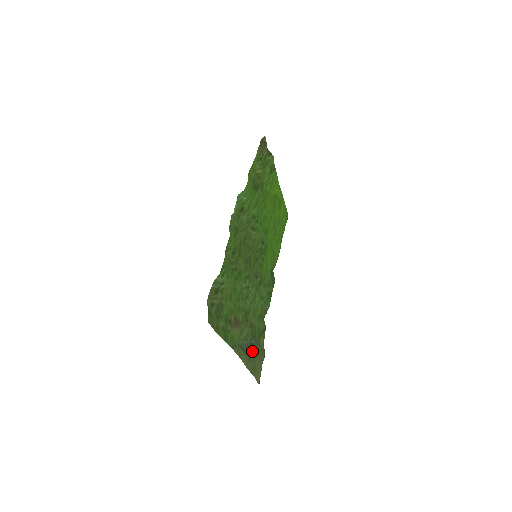
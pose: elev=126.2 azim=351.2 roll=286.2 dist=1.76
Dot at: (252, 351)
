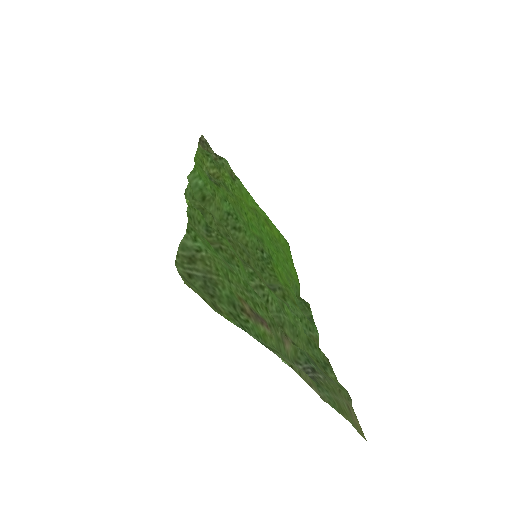
Dot at: (319, 379)
